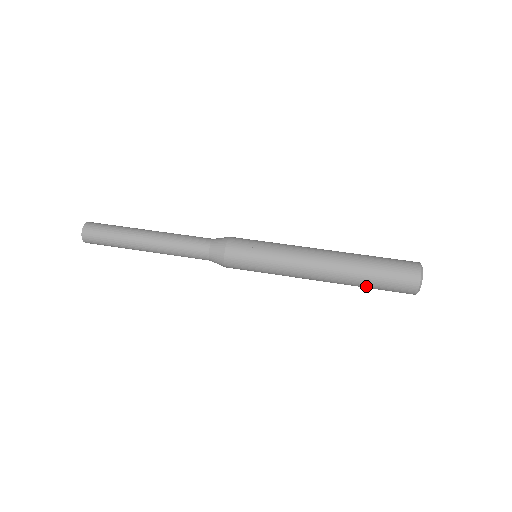
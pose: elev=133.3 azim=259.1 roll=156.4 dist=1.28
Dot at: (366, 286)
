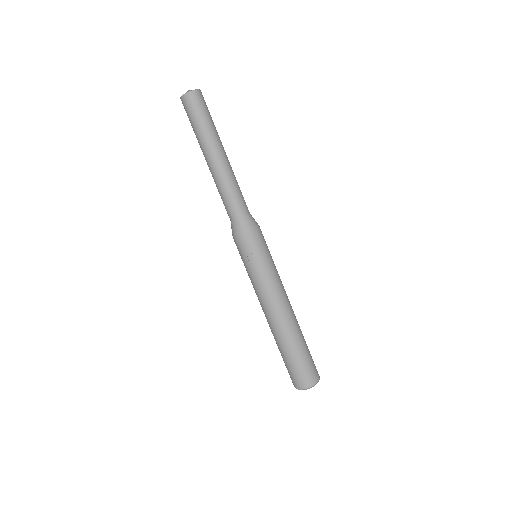
Dot at: occluded
